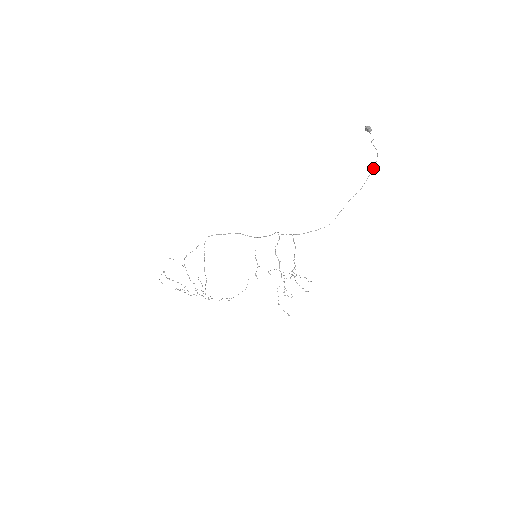
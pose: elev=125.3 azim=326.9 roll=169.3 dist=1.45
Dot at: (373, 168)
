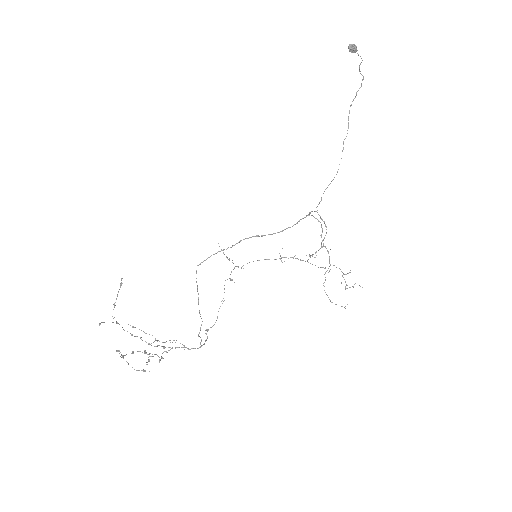
Dot at: occluded
